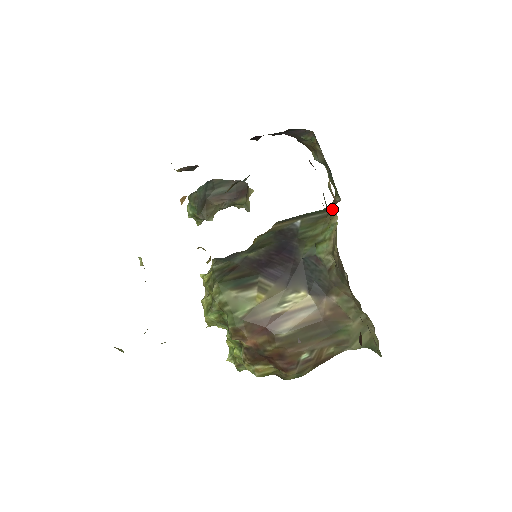
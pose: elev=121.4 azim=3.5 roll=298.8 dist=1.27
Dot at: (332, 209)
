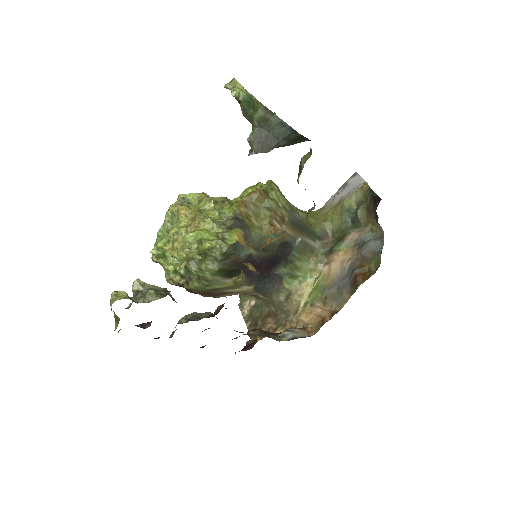
Dot at: (321, 250)
